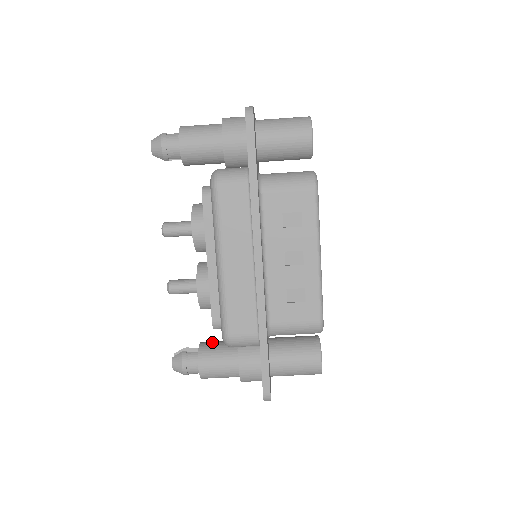
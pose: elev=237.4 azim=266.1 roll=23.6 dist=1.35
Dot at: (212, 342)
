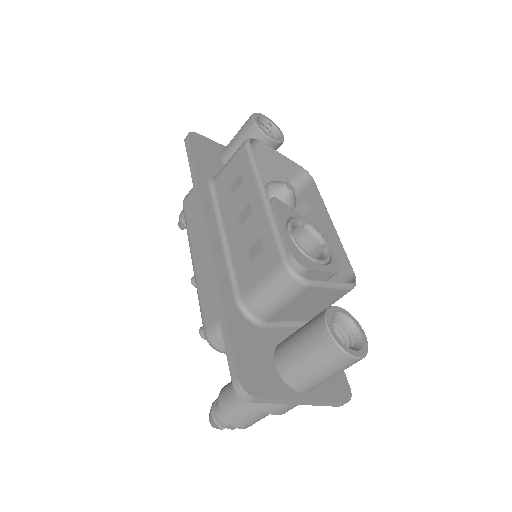
Dot at: occluded
